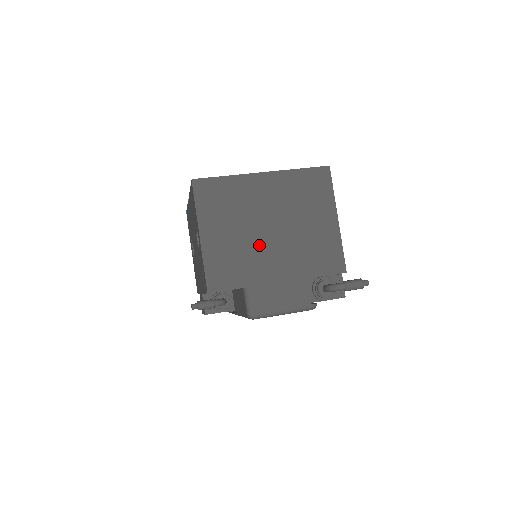
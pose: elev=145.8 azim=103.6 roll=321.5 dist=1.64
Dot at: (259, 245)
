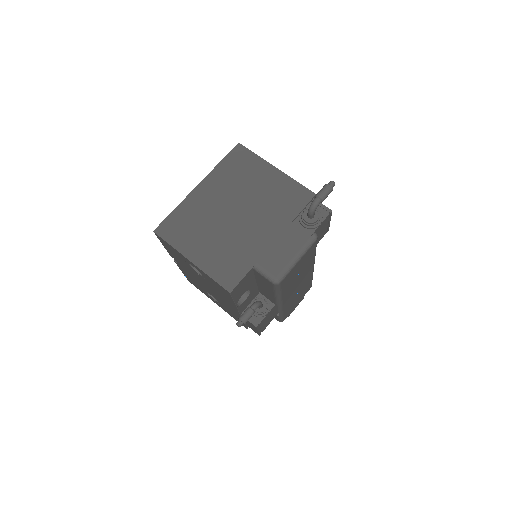
Dot at: (237, 231)
